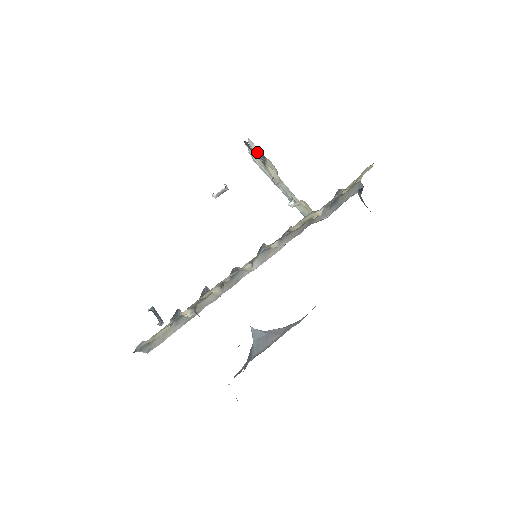
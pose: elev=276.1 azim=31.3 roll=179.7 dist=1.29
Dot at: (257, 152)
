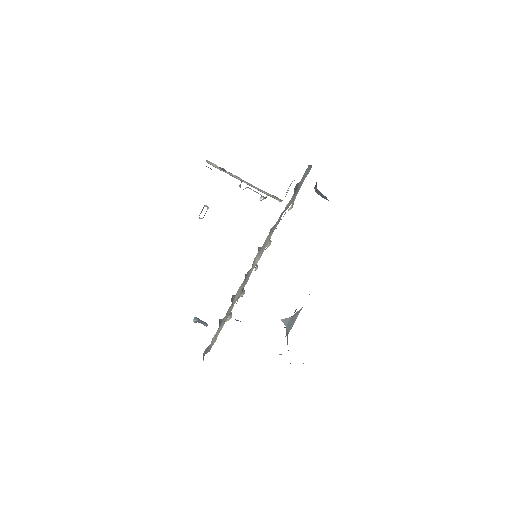
Dot at: (217, 166)
